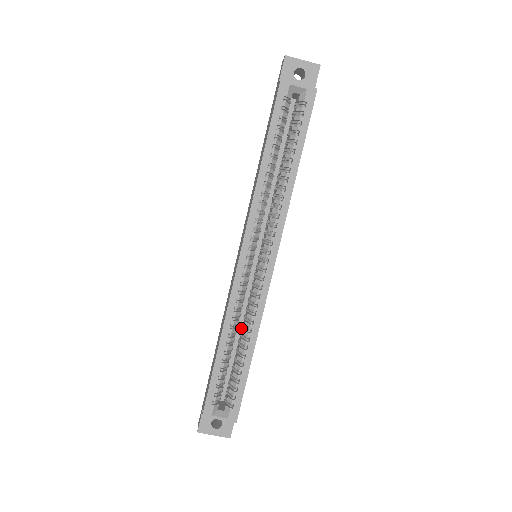
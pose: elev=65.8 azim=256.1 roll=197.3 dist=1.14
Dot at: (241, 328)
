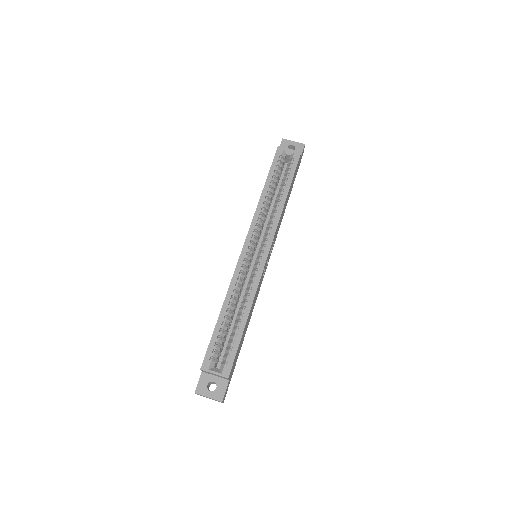
Dot at: occluded
